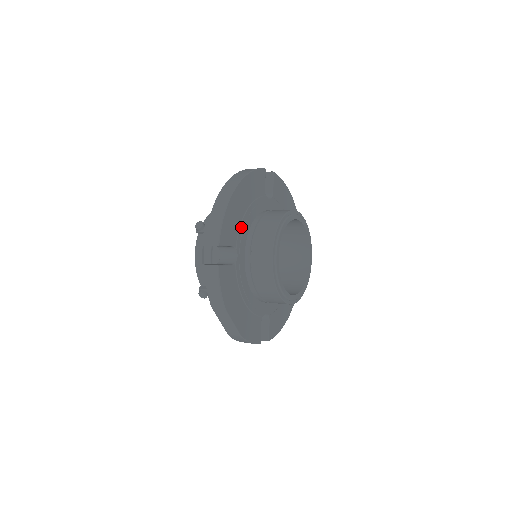
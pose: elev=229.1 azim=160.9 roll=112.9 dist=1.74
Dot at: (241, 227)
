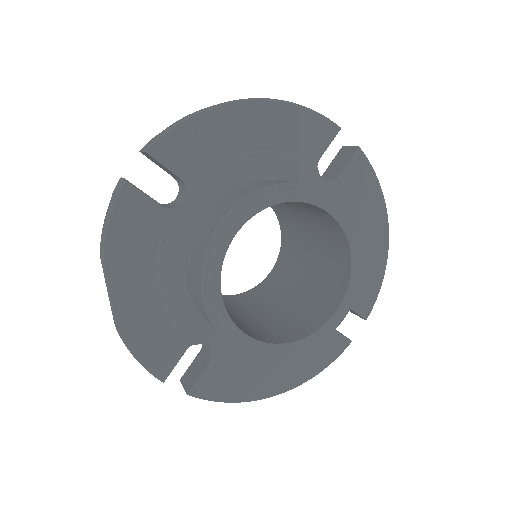
Dot at: (221, 166)
